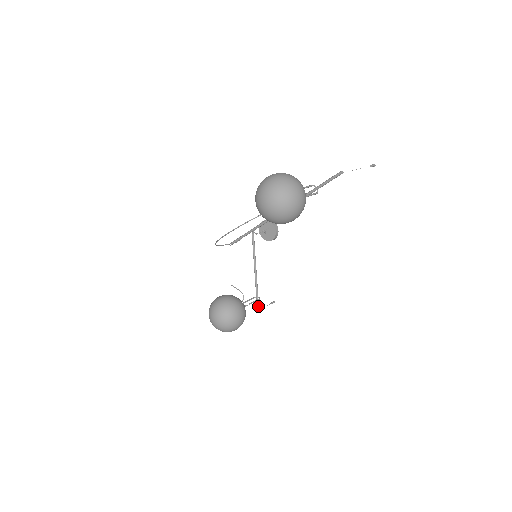
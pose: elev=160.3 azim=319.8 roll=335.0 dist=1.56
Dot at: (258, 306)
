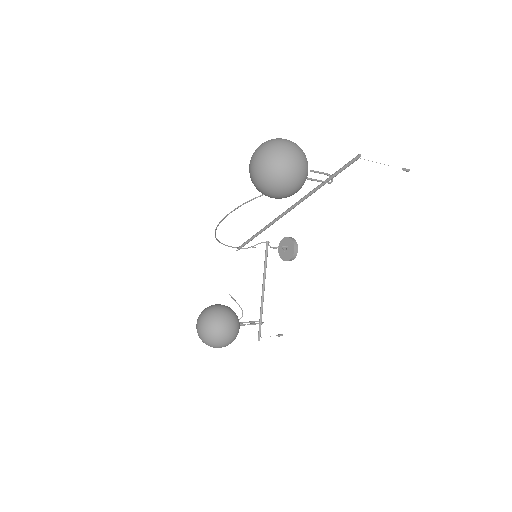
Dot at: (260, 332)
